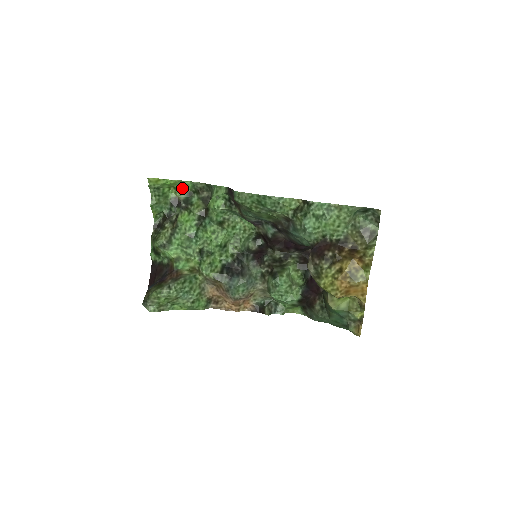
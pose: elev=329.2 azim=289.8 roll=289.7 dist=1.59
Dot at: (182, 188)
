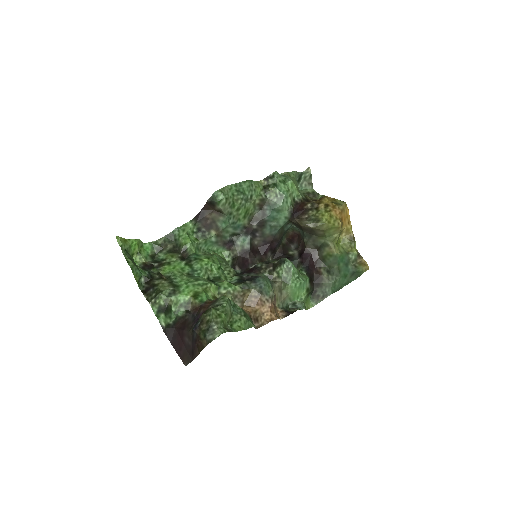
Dot at: (144, 253)
